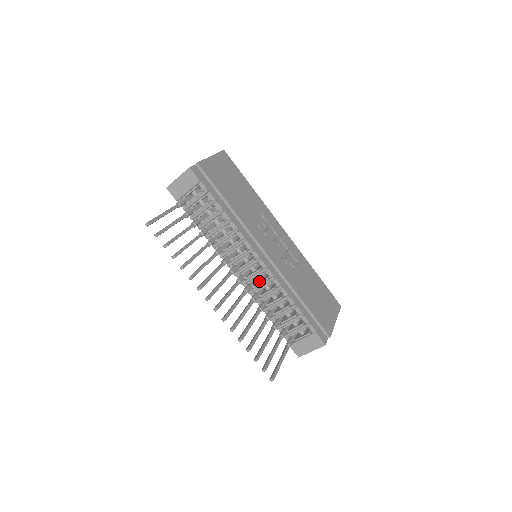
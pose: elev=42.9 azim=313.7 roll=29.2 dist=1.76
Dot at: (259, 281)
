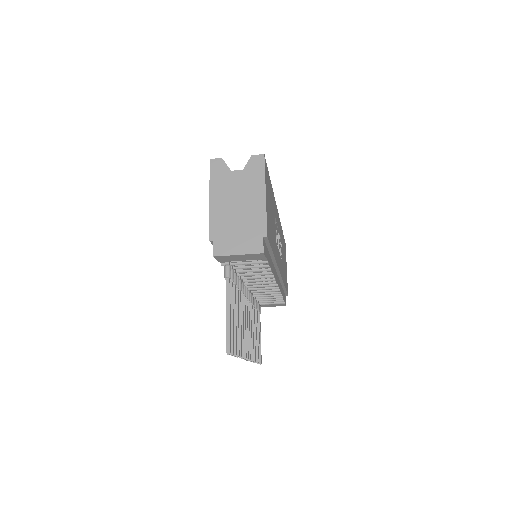
Dot at: occluded
